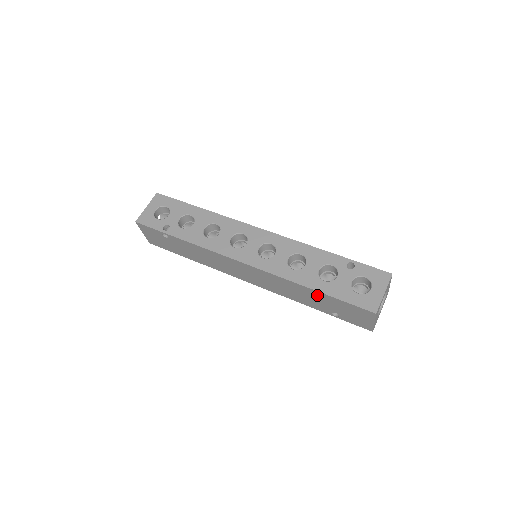
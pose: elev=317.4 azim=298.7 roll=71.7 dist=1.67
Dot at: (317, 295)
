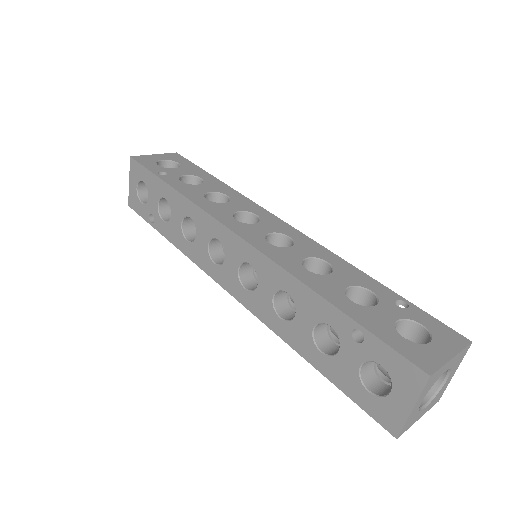
Dot at: occluded
